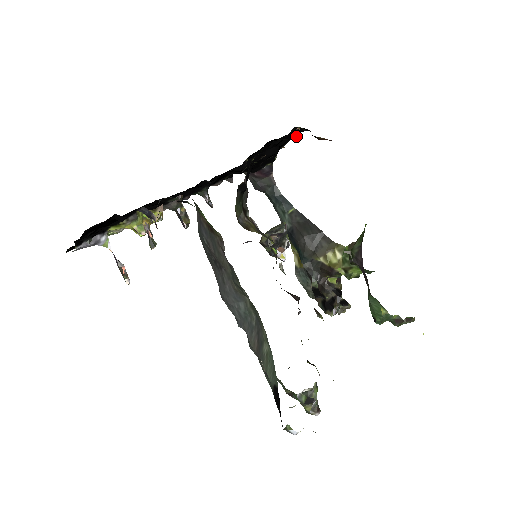
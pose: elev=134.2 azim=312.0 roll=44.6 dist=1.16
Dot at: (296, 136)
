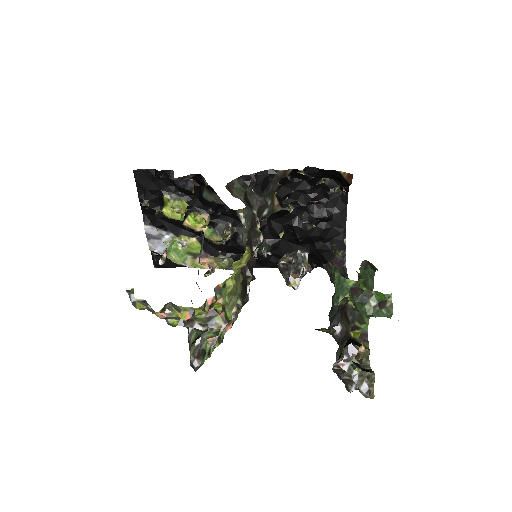
Dot at: (318, 169)
